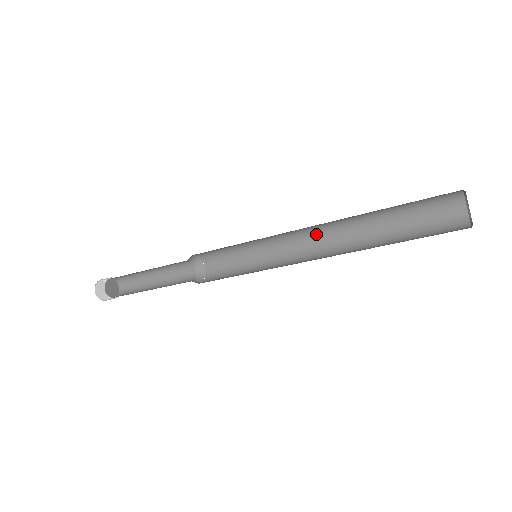
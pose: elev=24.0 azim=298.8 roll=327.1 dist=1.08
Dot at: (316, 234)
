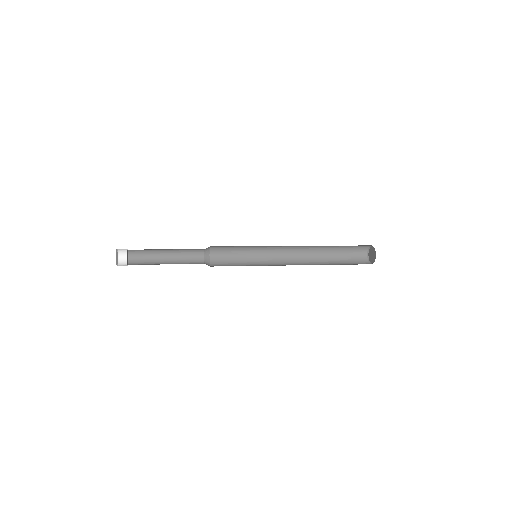
Dot at: occluded
